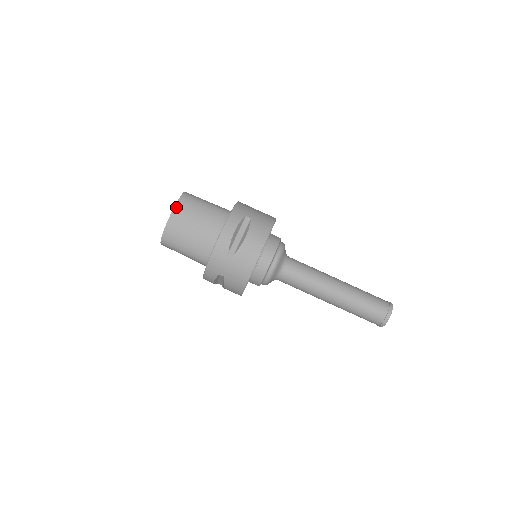
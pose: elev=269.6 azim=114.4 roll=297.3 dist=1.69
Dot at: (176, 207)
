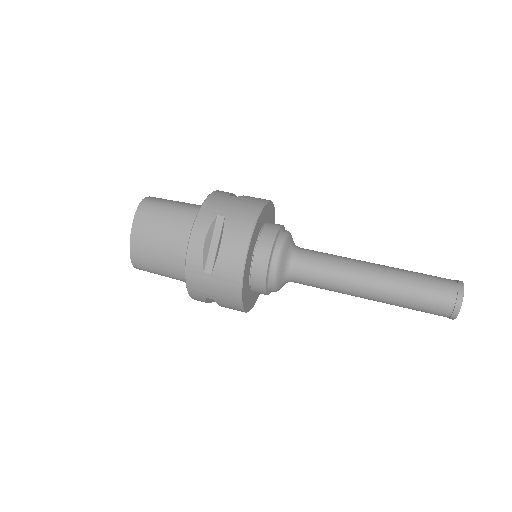
Dot at: (134, 224)
